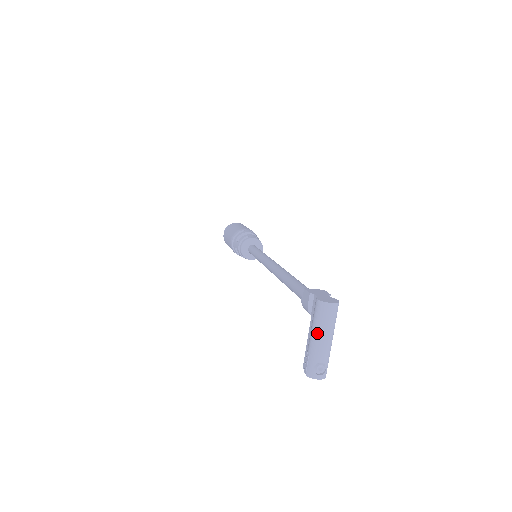
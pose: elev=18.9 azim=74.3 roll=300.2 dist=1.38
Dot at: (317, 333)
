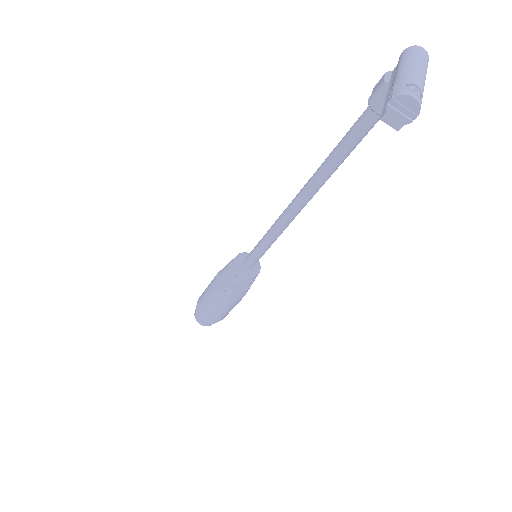
Dot at: (407, 64)
